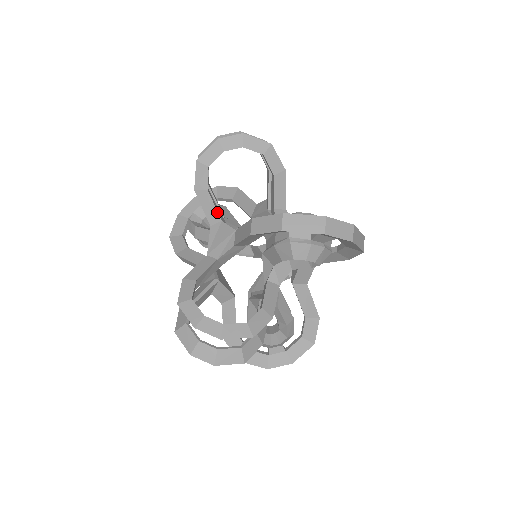
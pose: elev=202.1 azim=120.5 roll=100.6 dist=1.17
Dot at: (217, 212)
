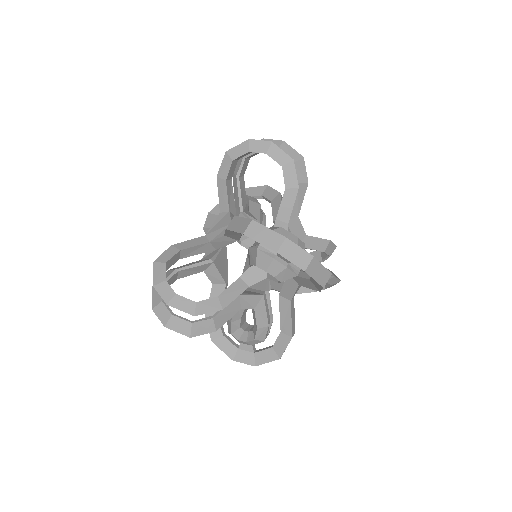
Dot at: (228, 202)
